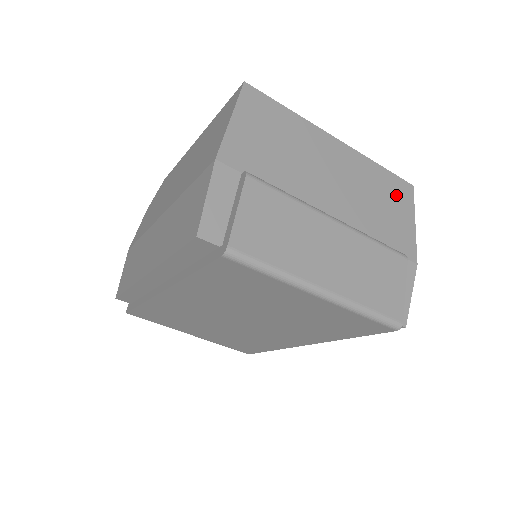
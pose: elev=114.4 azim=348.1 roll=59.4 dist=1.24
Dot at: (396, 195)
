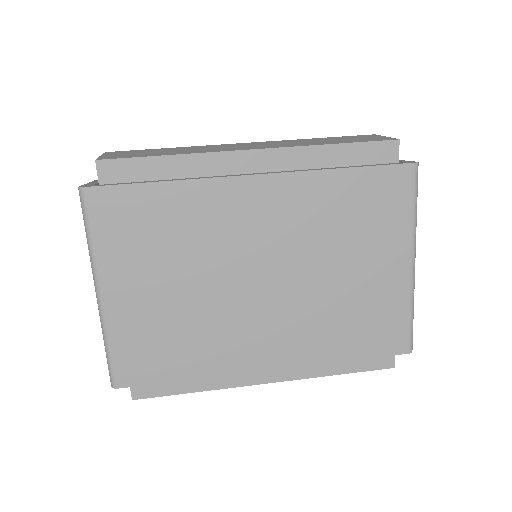
Dot at: occluded
